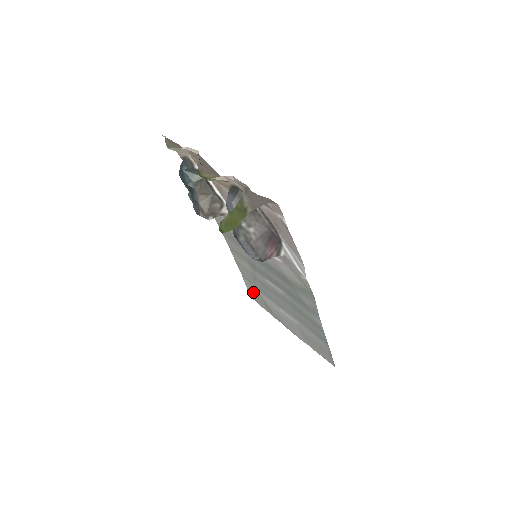
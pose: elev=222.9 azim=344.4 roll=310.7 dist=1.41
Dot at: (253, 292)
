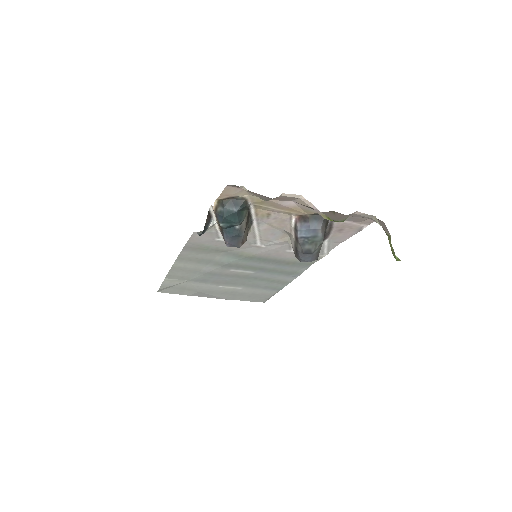
Dot at: (173, 286)
